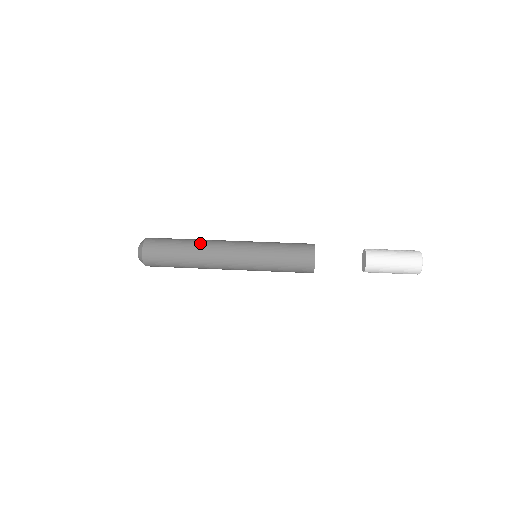
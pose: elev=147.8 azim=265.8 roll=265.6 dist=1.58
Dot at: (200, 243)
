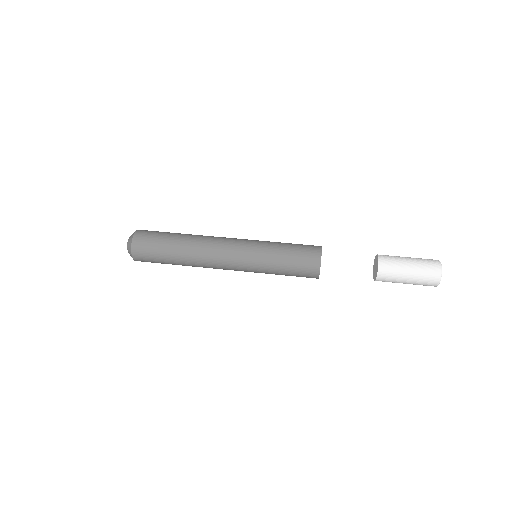
Dot at: (193, 250)
